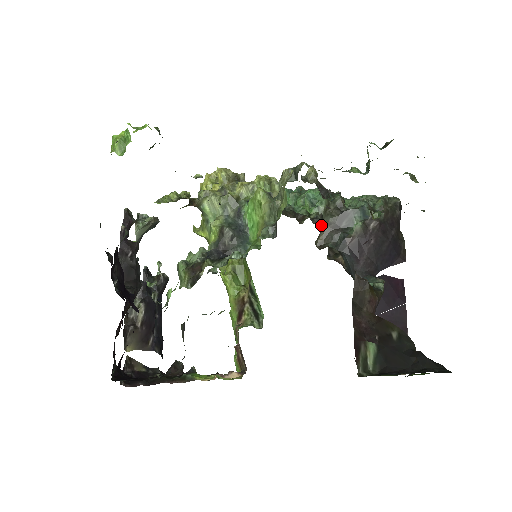
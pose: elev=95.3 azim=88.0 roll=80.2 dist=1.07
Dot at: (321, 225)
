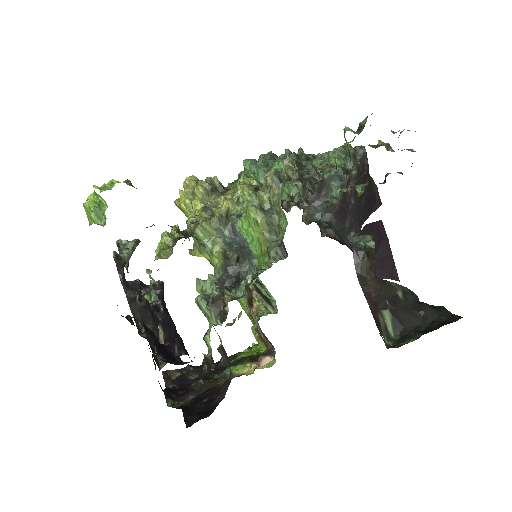
Dot at: occluded
